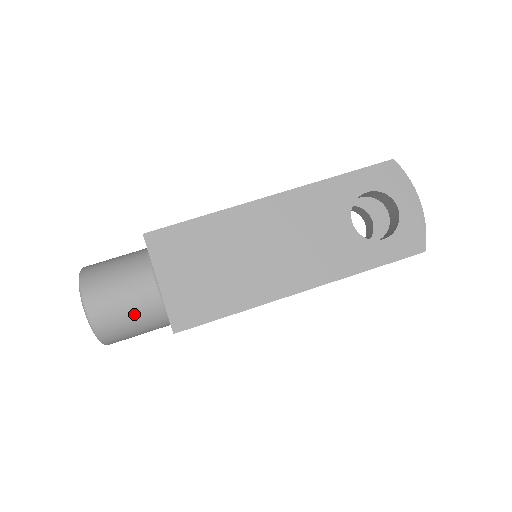
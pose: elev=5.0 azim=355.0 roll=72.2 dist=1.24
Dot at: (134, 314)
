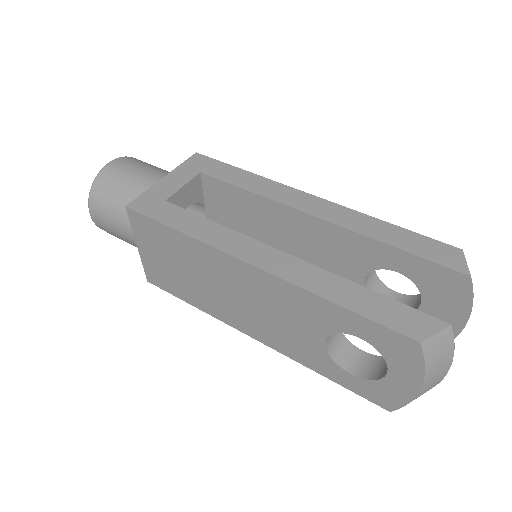
Dot at: (128, 242)
